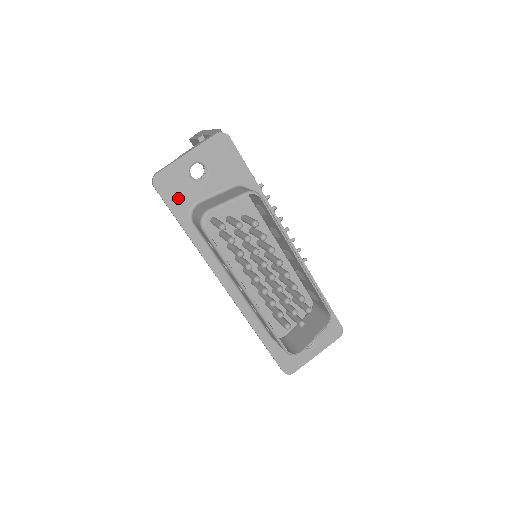
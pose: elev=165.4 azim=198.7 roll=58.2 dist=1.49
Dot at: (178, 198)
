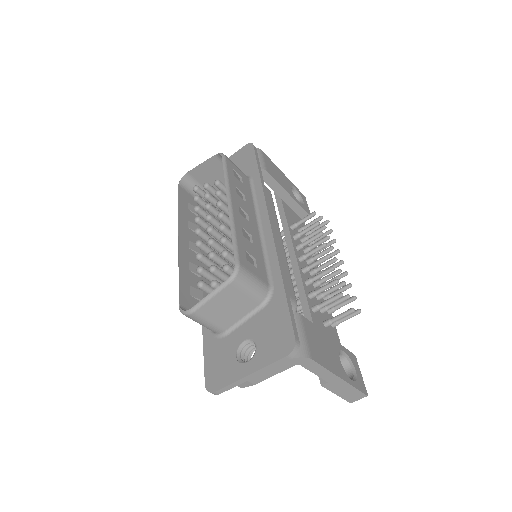
Dot at: occluded
